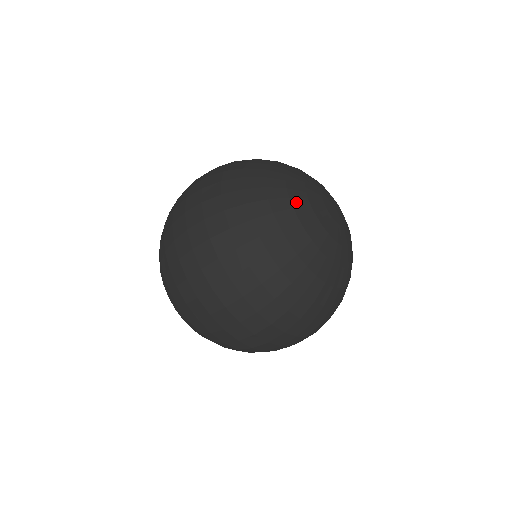
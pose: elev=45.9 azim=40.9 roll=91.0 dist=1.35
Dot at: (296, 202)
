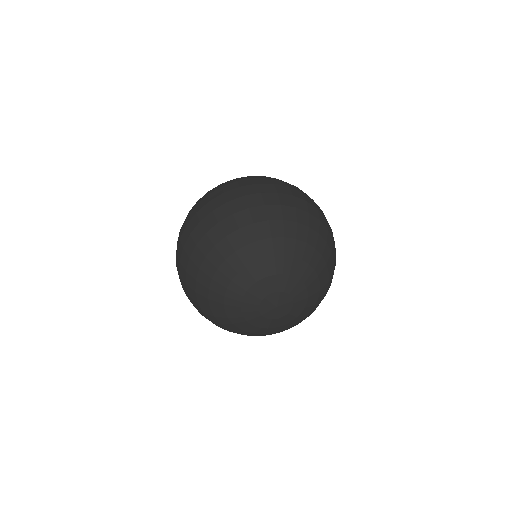
Dot at: (230, 315)
